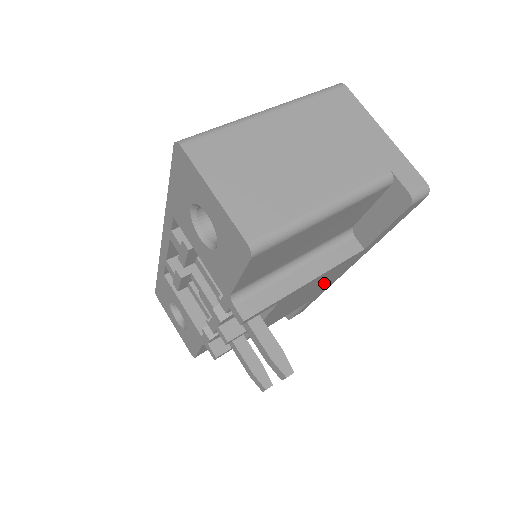
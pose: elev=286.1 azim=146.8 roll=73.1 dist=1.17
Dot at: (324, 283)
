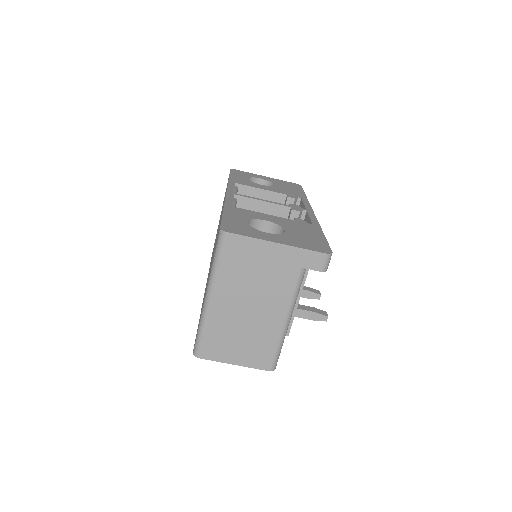
Dot at: occluded
